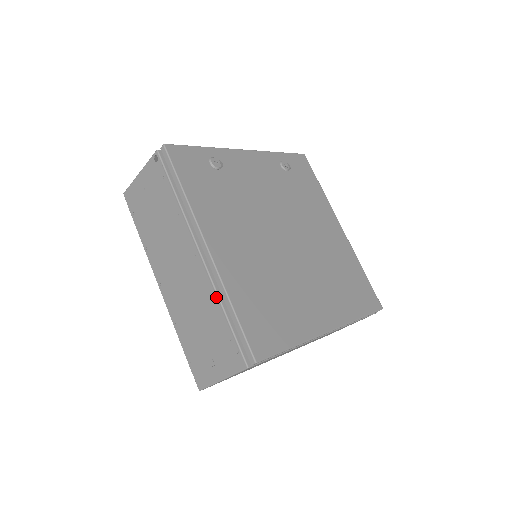
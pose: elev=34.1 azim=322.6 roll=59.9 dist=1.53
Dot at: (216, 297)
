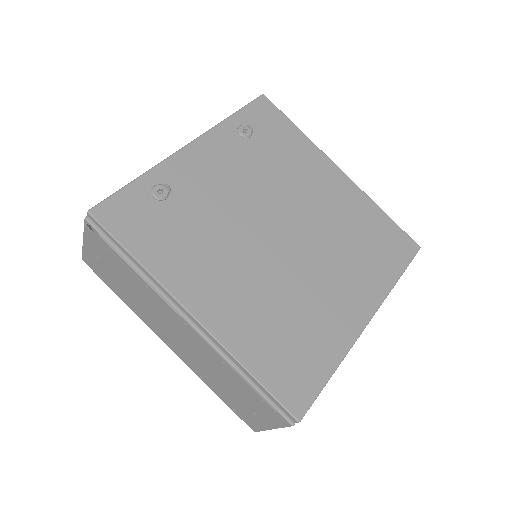
Dot at: (228, 364)
